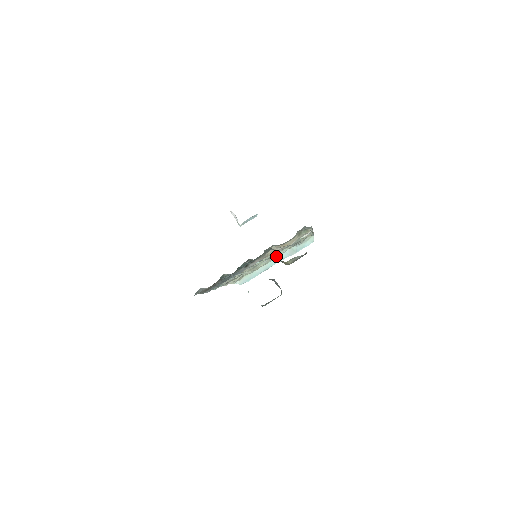
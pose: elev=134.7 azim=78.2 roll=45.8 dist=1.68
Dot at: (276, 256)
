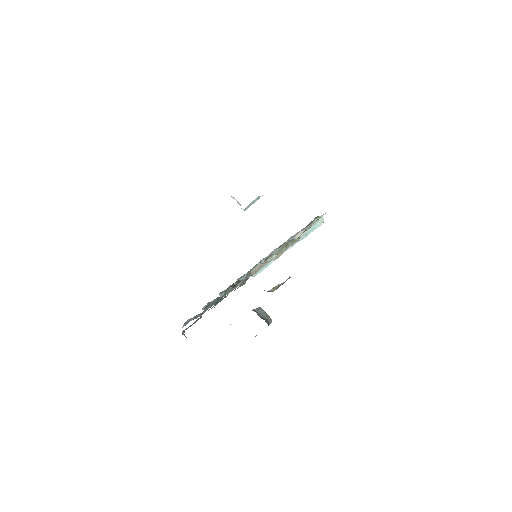
Dot at: occluded
